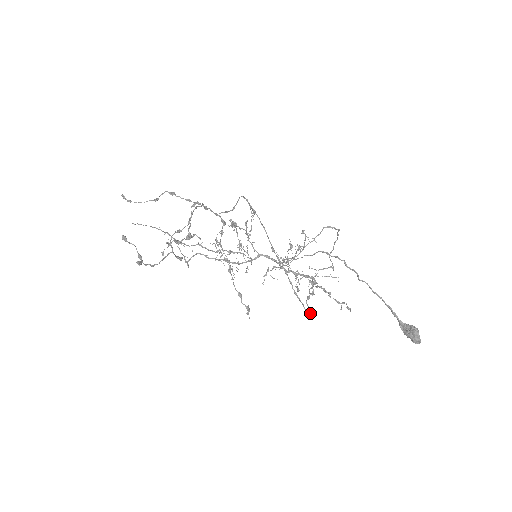
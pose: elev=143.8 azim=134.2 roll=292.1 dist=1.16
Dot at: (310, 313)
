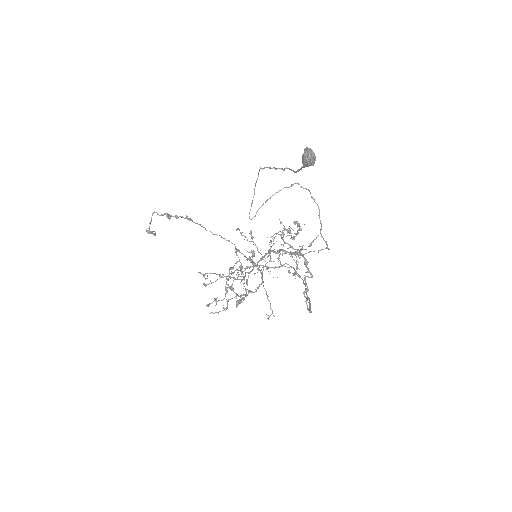
Dot at: (306, 303)
